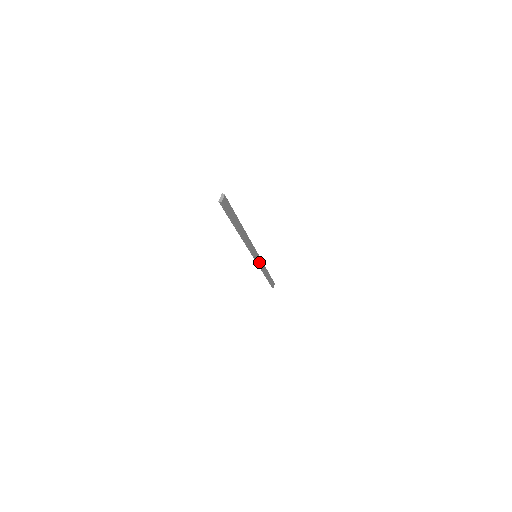
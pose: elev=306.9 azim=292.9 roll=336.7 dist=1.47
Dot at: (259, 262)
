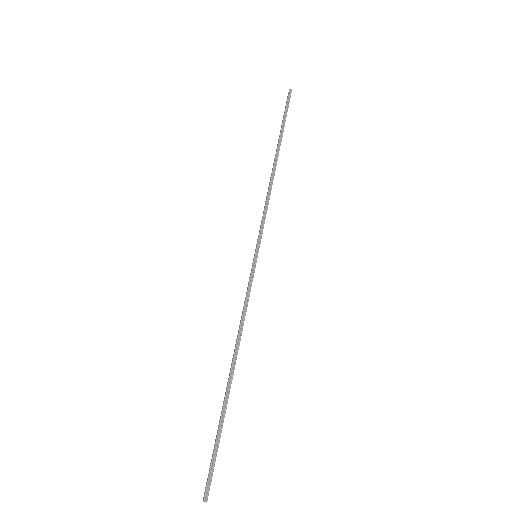
Dot at: (262, 232)
